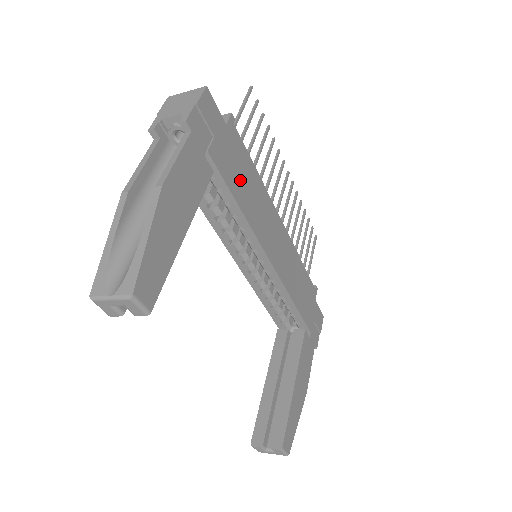
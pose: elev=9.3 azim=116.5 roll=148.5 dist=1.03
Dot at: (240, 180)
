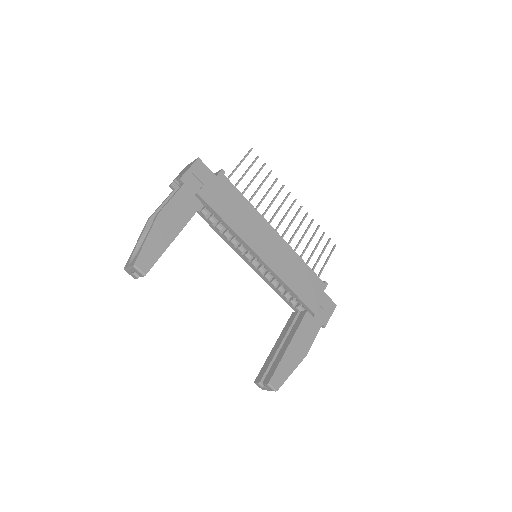
Dot at: (229, 207)
